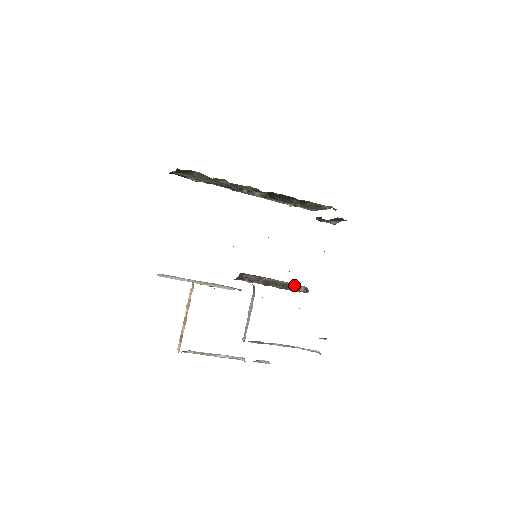
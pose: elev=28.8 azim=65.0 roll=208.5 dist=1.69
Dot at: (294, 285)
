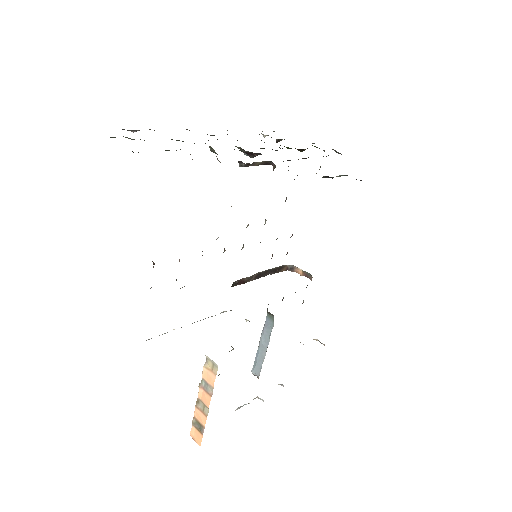
Dot at: (286, 265)
